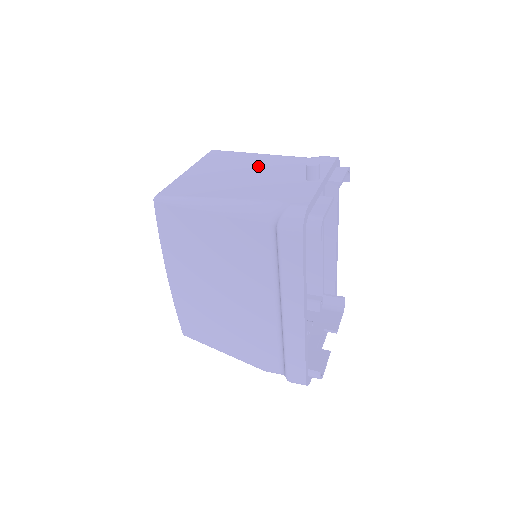
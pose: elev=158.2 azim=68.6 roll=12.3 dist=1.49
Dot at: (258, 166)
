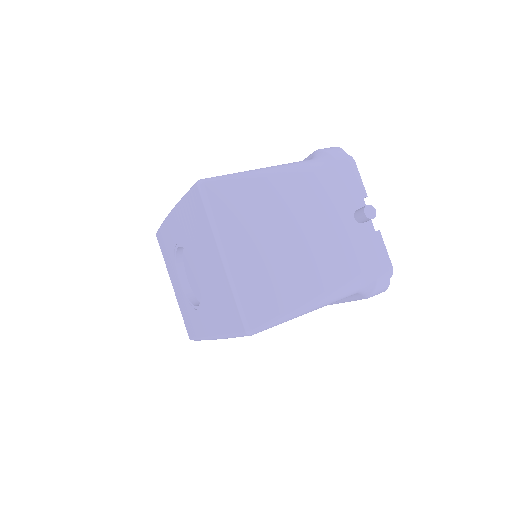
Dot at: (295, 210)
